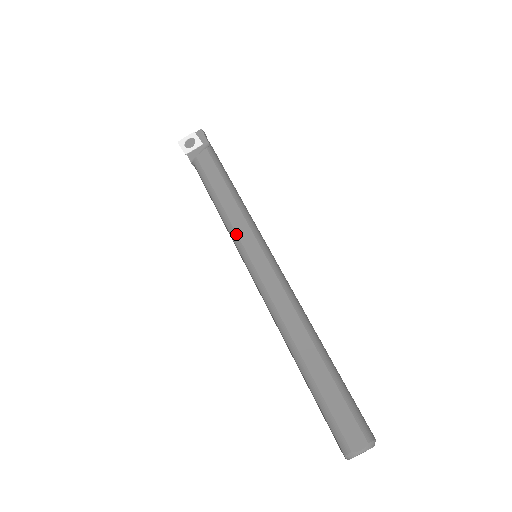
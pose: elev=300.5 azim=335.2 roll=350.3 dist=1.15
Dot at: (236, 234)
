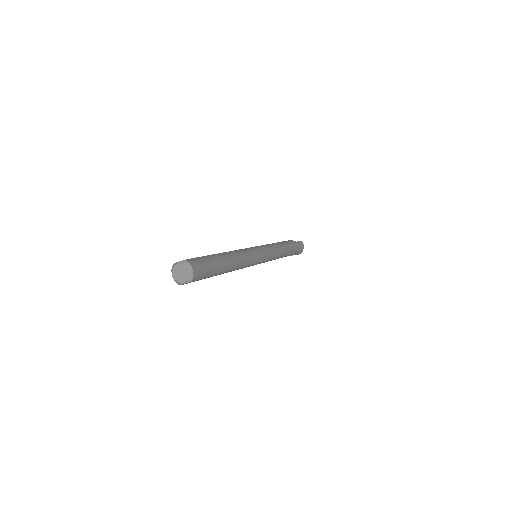
Dot at: occluded
